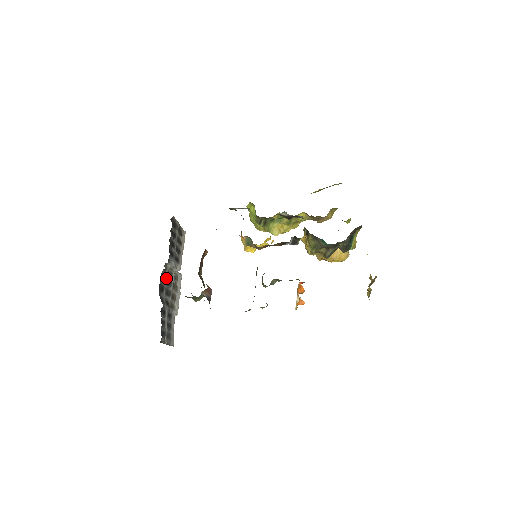
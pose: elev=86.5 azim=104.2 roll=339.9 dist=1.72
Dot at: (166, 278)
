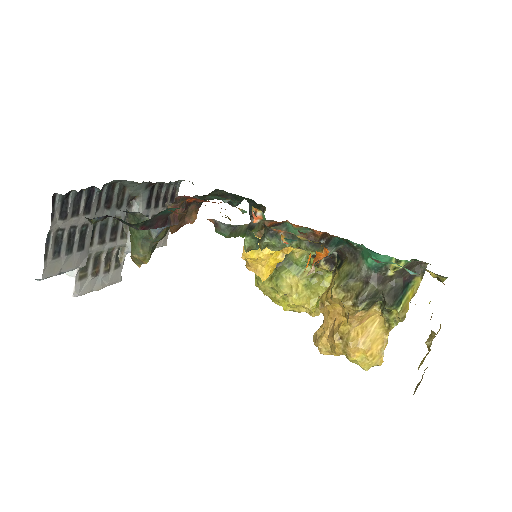
Dot at: (119, 212)
